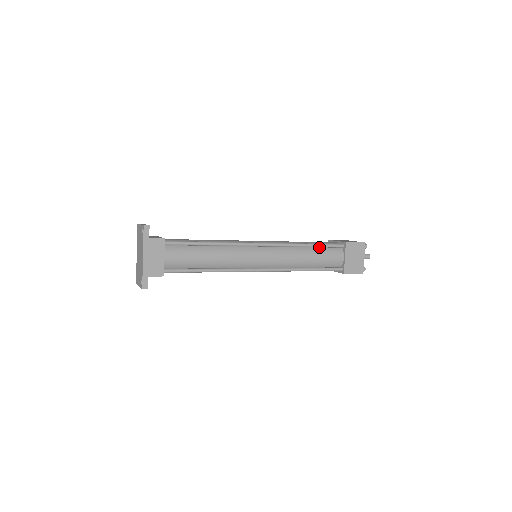
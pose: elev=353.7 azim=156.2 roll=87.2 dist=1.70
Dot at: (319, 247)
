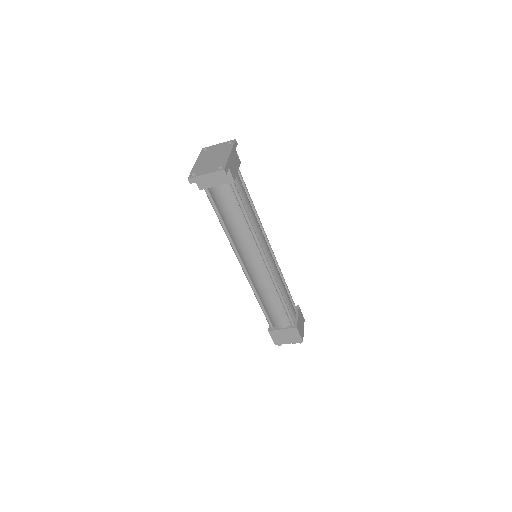
Dot at: occluded
